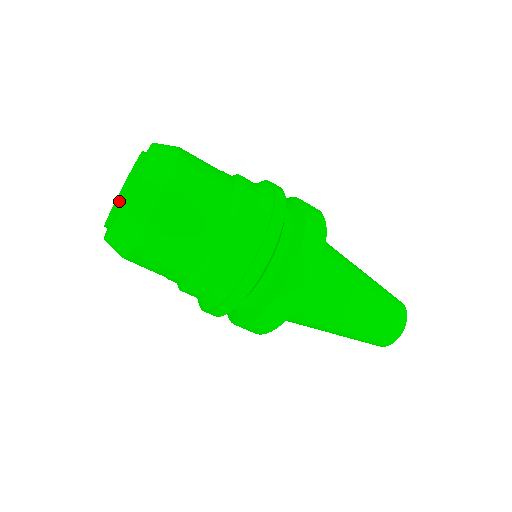
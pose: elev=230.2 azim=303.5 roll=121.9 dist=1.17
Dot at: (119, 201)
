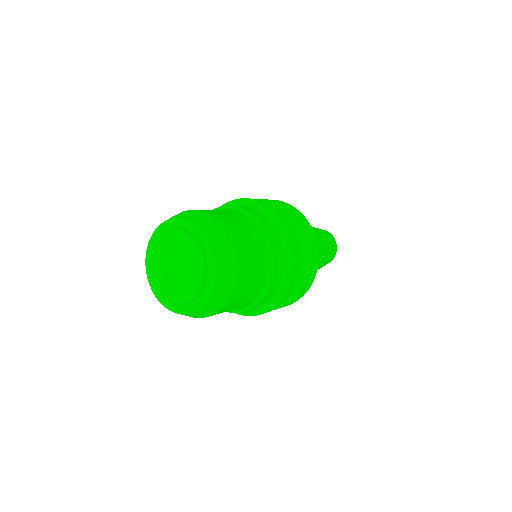
Dot at: (191, 301)
